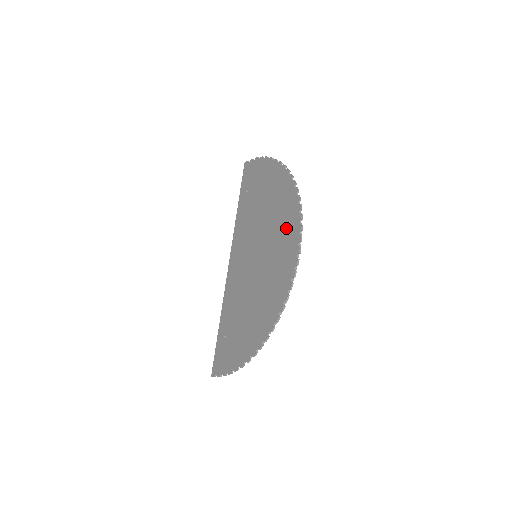
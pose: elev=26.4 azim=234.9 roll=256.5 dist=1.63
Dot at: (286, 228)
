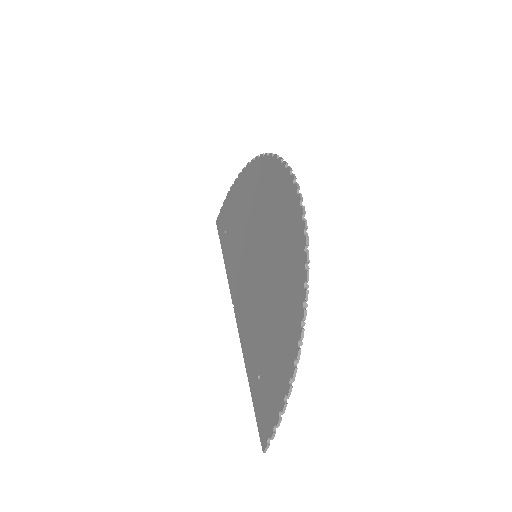
Dot at: (271, 187)
